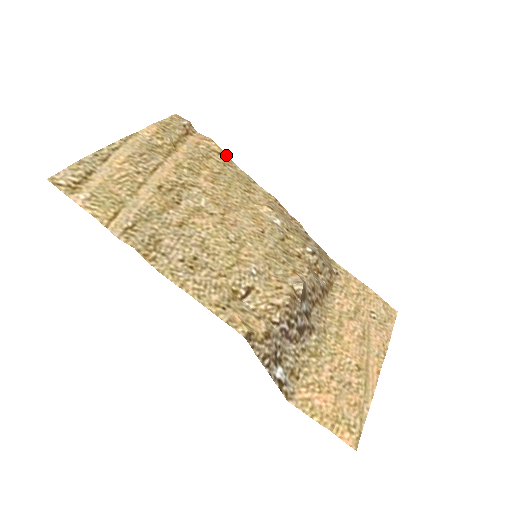
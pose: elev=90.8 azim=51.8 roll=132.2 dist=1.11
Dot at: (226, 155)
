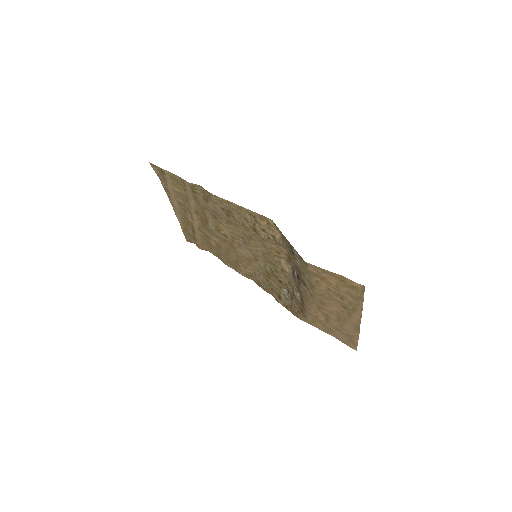
Dot at: (219, 258)
